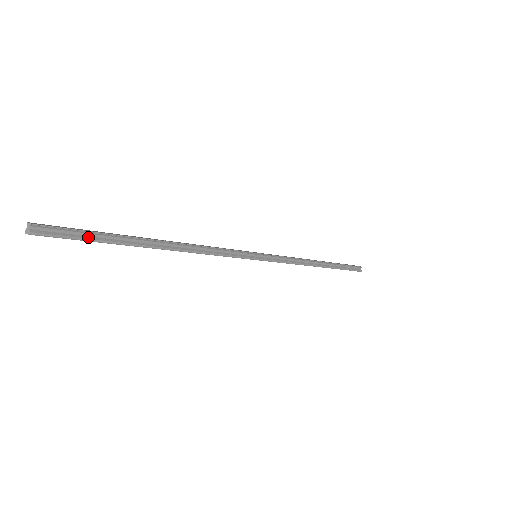
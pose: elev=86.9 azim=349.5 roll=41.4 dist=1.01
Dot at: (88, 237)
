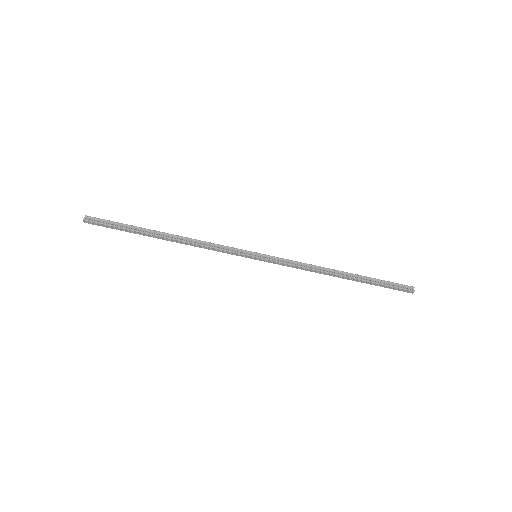
Dot at: (115, 225)
